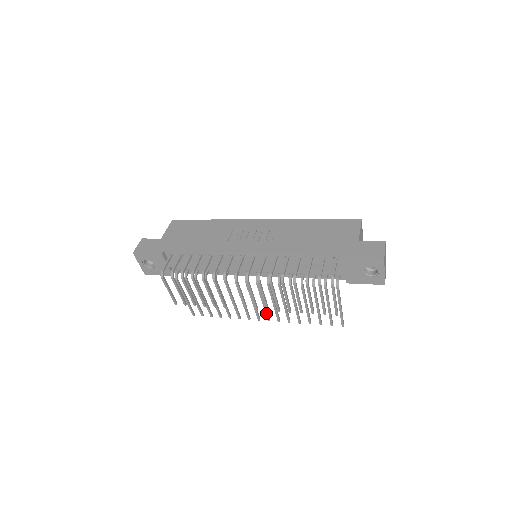
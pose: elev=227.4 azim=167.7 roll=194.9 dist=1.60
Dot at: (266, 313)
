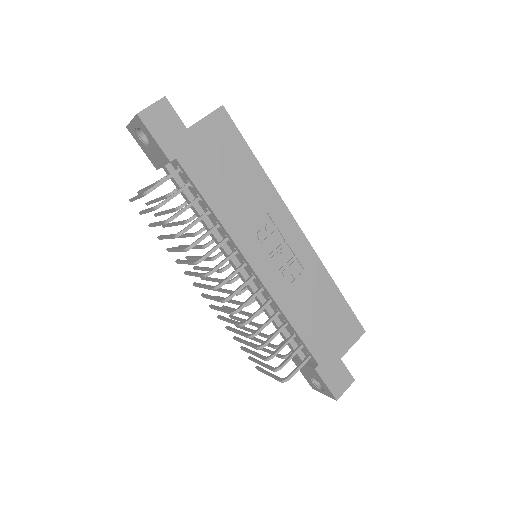
Dot at: (206, 279)
